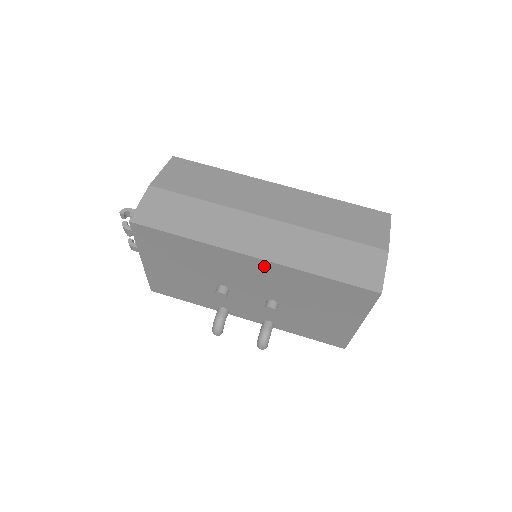
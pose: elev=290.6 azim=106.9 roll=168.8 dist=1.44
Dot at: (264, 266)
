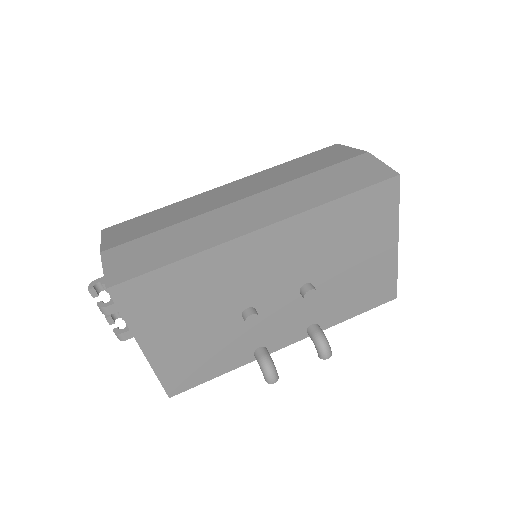
Dot at: (279, 233)
